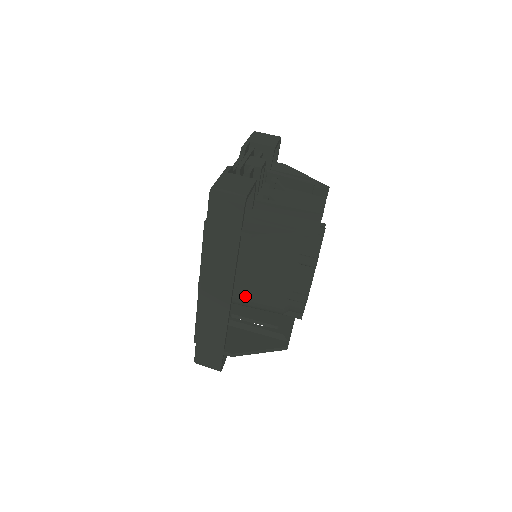
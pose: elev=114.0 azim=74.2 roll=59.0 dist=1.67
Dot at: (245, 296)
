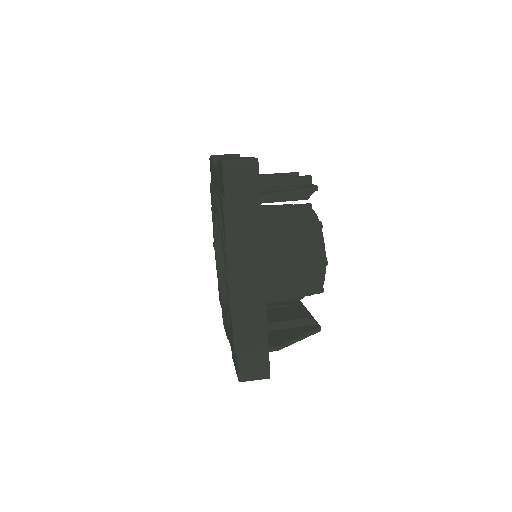
Dot at: (269, 281)
